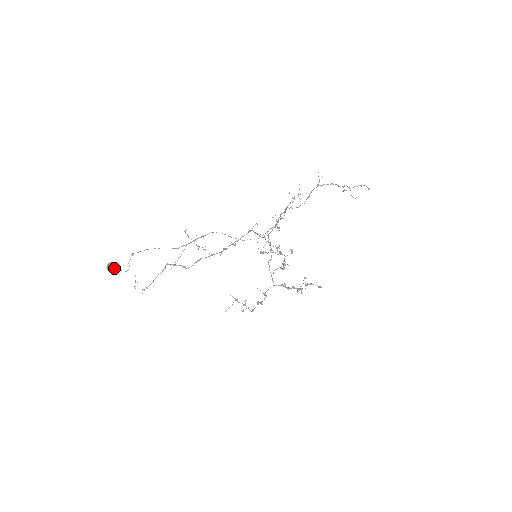
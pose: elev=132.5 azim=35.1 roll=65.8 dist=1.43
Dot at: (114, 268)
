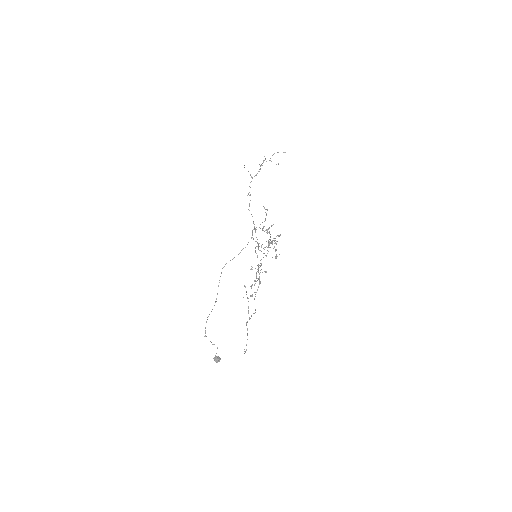
Dot at: (219, 358)
